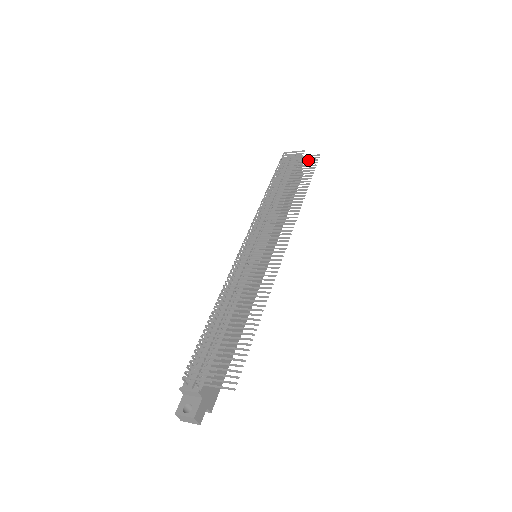
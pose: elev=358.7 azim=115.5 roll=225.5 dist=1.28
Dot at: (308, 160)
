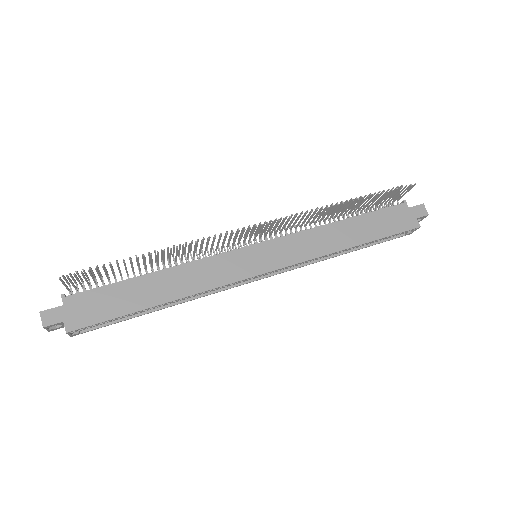
Dot at: (399, 191)
